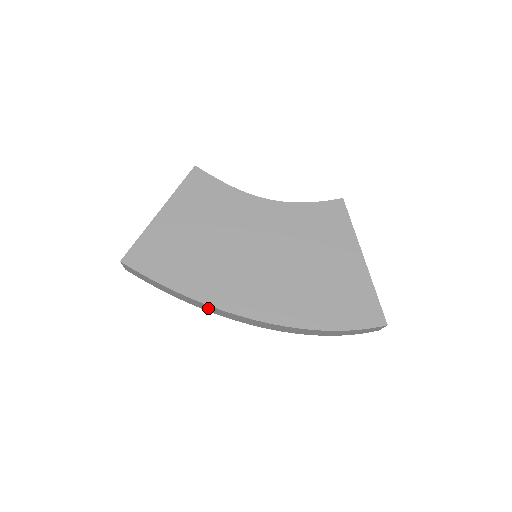
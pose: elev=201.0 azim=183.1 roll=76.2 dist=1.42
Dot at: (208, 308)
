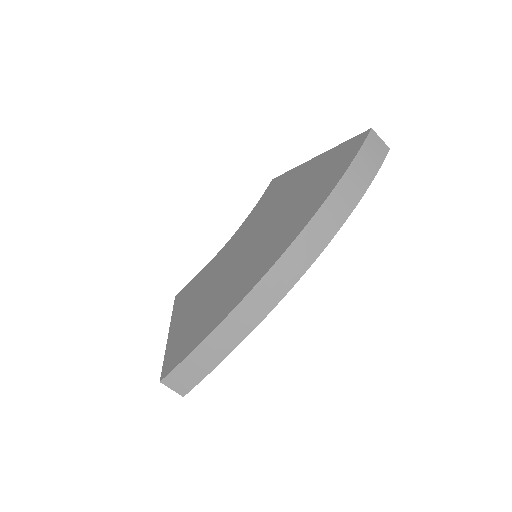
Dot at: (253, 309)
